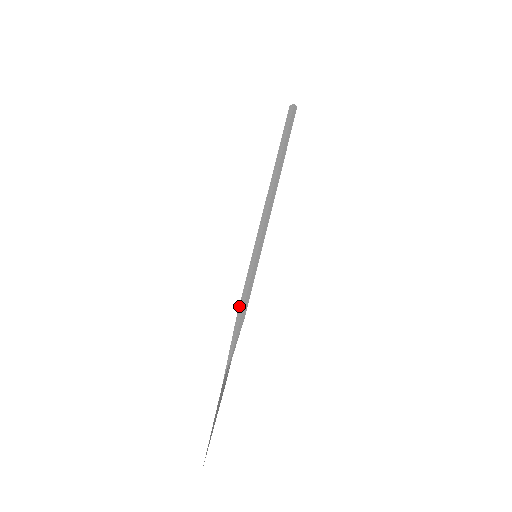
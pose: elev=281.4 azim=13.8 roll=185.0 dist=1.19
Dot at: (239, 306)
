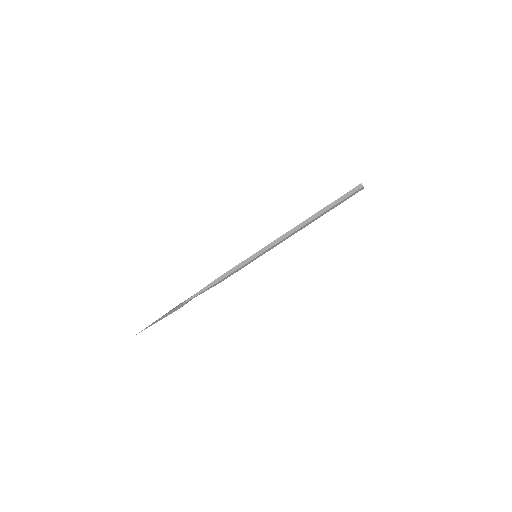
Dot at: (222, 275)
